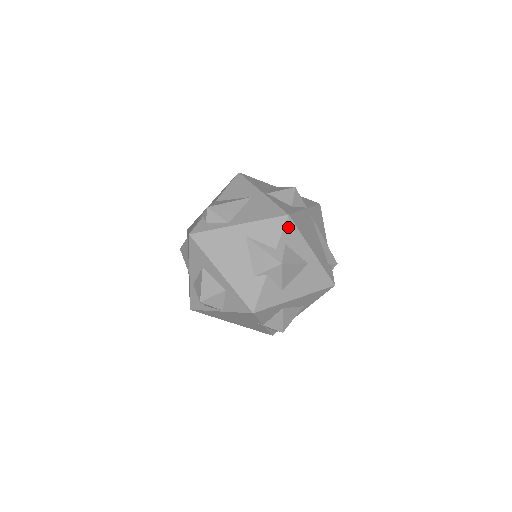
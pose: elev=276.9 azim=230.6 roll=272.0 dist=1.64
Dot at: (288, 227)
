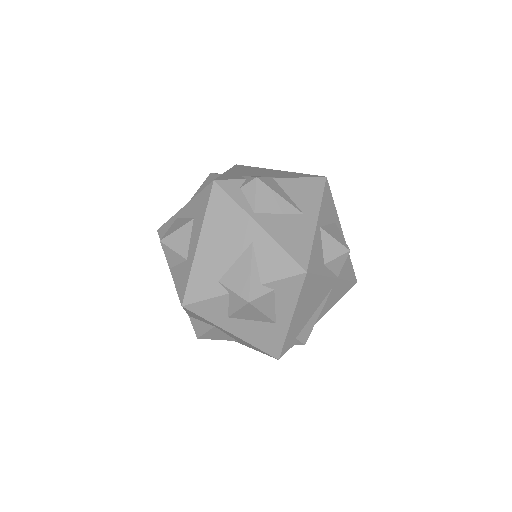
Dot at: (294, 280)
